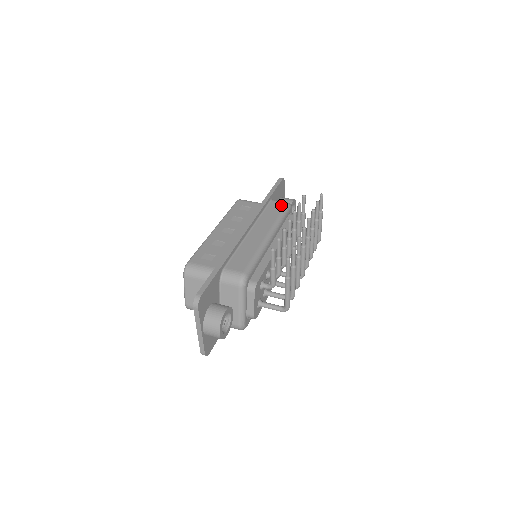
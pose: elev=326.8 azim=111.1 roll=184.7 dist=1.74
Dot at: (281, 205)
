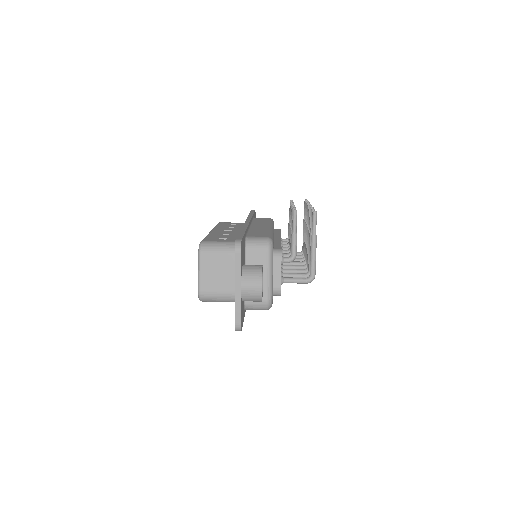
Dot at: (266, 219)
